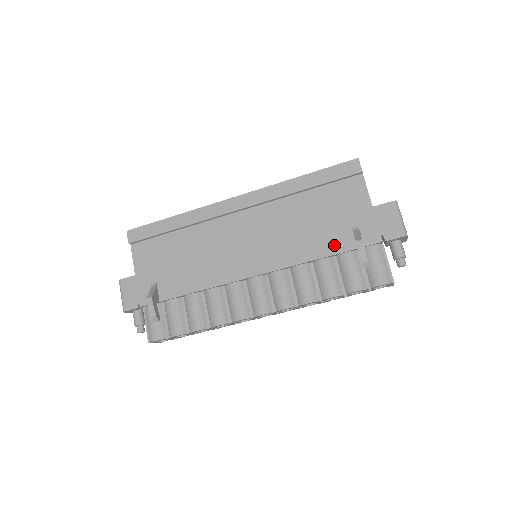
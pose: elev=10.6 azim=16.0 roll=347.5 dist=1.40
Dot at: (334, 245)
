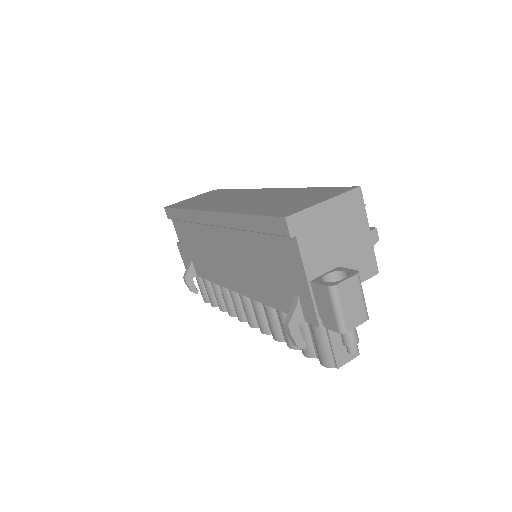
Dot at: (283, 303)
